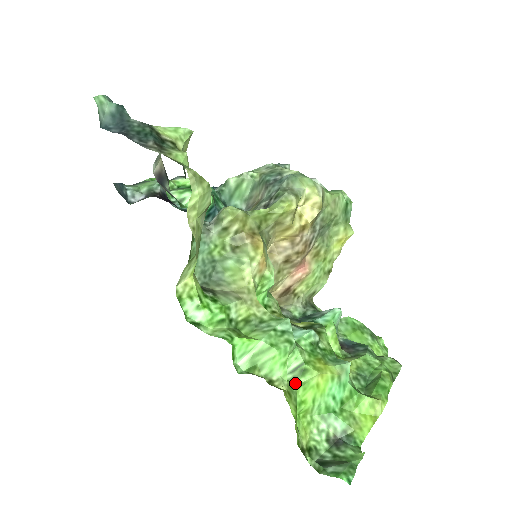
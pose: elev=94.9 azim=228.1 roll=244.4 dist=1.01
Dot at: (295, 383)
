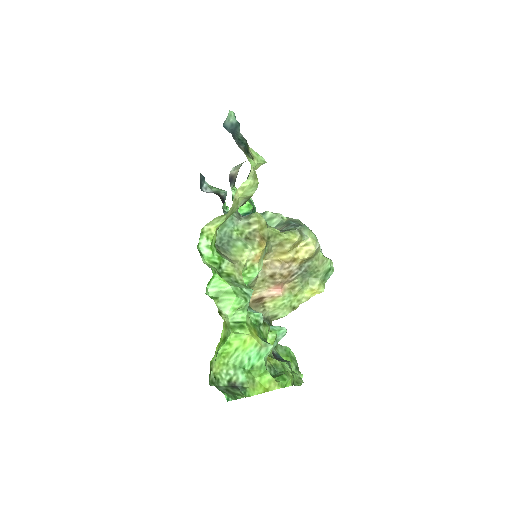
Dot at: (233, 330)
